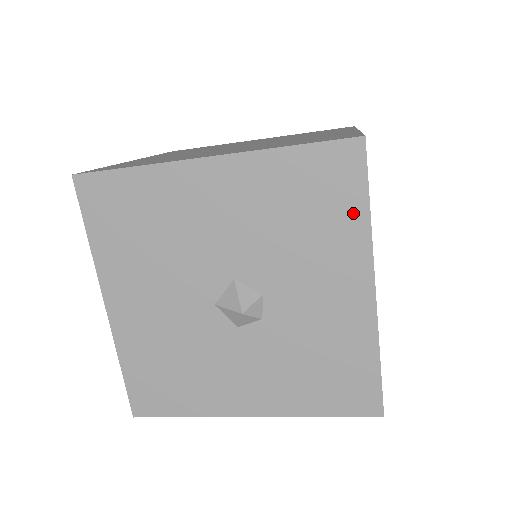
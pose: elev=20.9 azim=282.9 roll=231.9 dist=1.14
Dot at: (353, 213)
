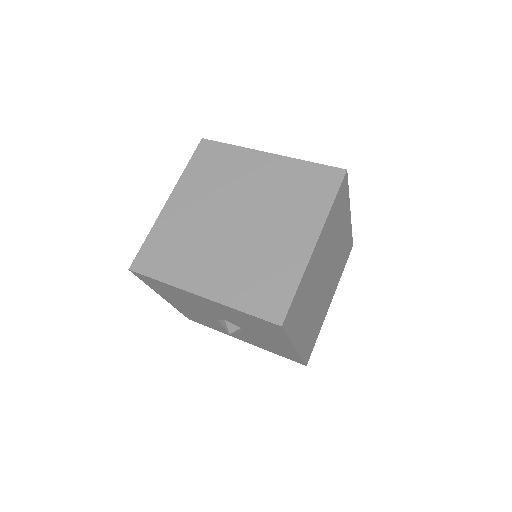
Dot at: (280, 335)
